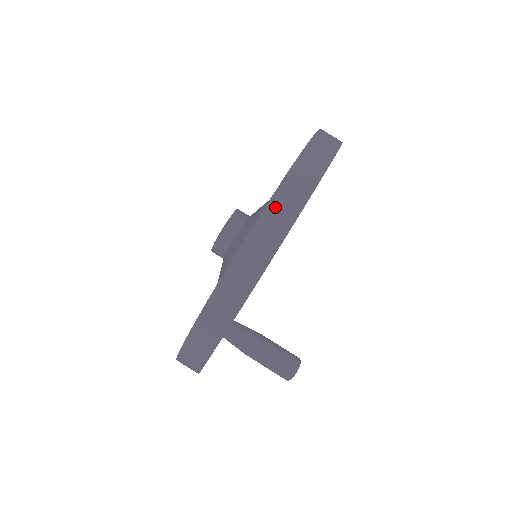
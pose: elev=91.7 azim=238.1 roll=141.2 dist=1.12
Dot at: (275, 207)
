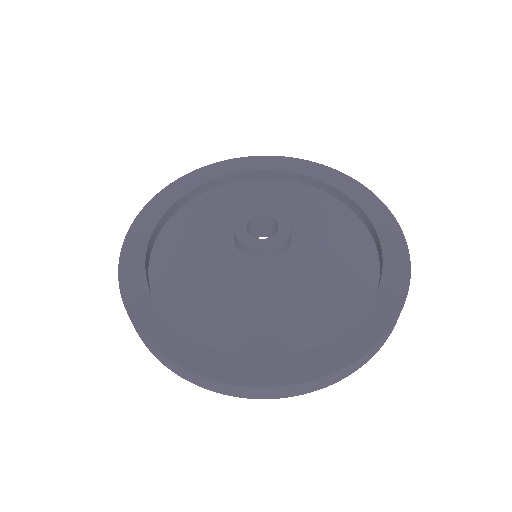
Dot at: (393, 327)
